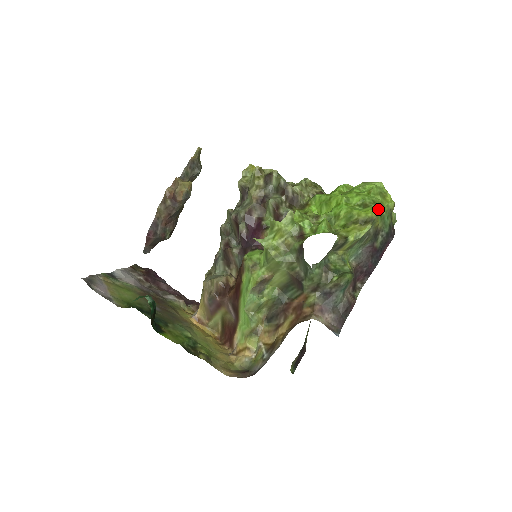
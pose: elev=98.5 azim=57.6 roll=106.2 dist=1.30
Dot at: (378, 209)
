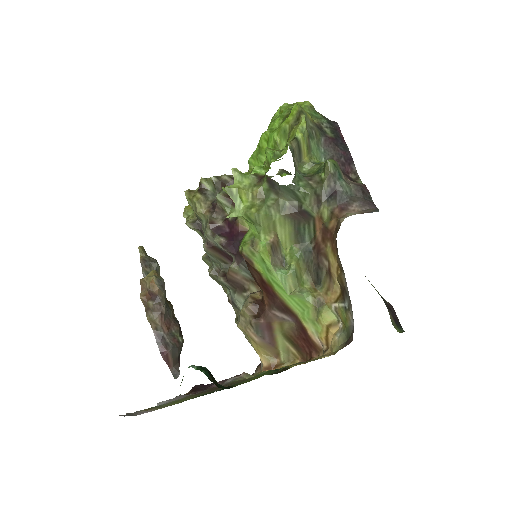
Dot at: (297, 105)
